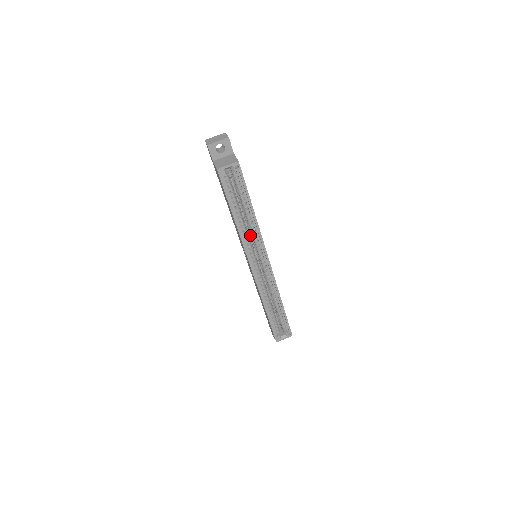
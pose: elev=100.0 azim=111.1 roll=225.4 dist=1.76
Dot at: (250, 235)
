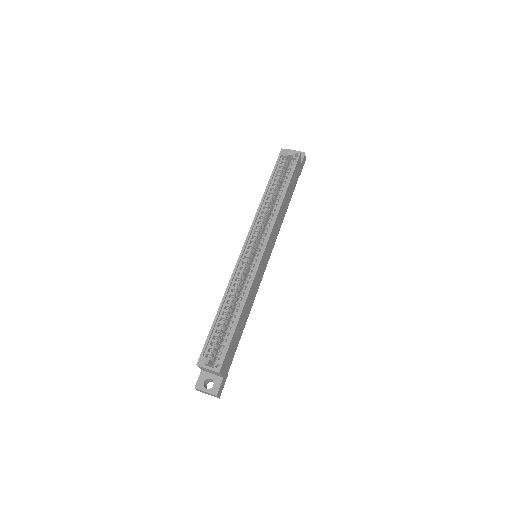
Dot at: occluded
